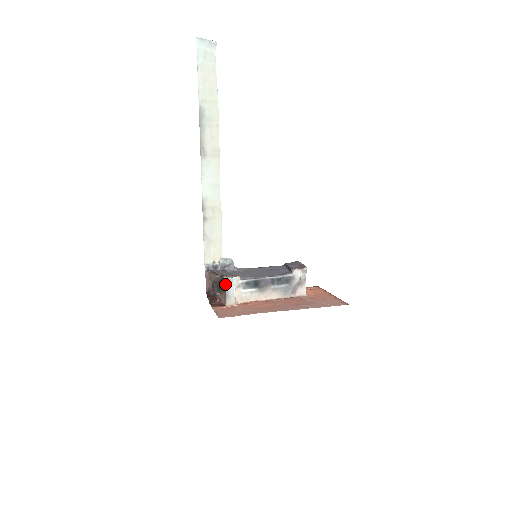
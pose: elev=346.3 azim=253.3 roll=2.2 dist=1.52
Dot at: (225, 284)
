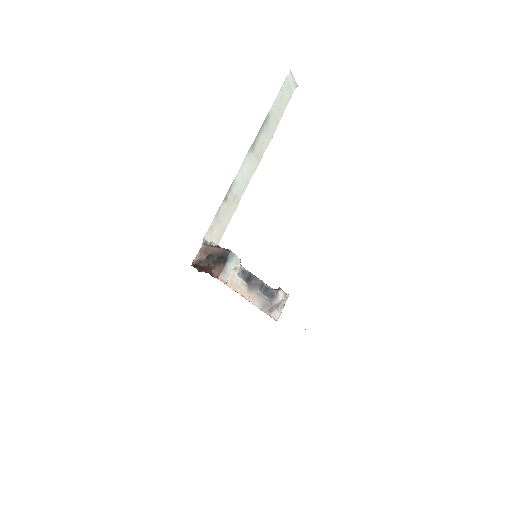
Dot at: (229, 257)
